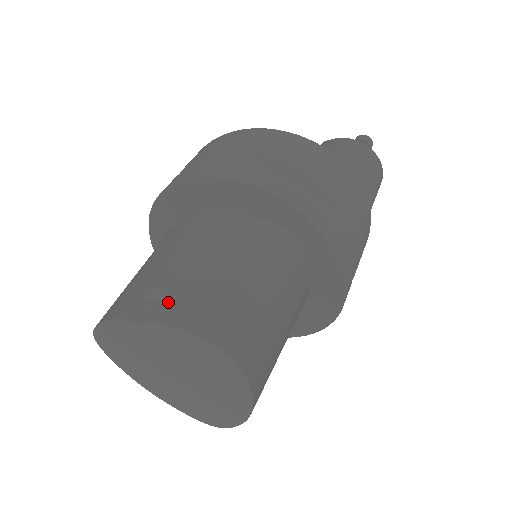
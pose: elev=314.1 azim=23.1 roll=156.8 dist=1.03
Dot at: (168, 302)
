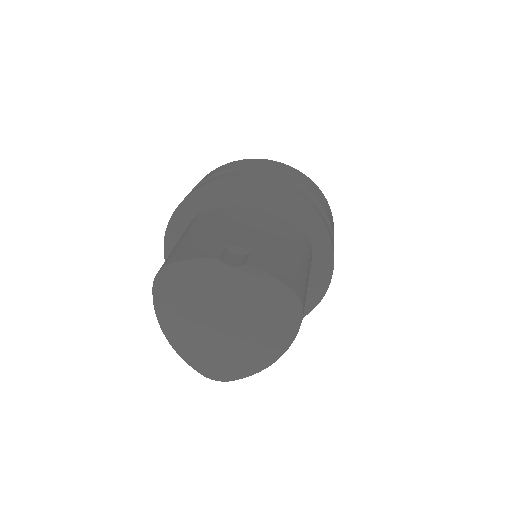
Dot at: (257, 257)
